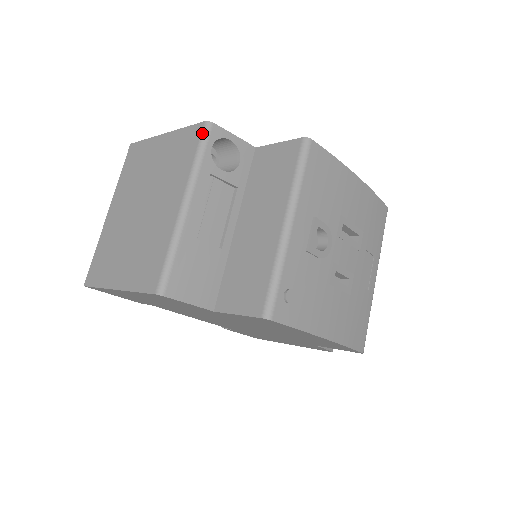
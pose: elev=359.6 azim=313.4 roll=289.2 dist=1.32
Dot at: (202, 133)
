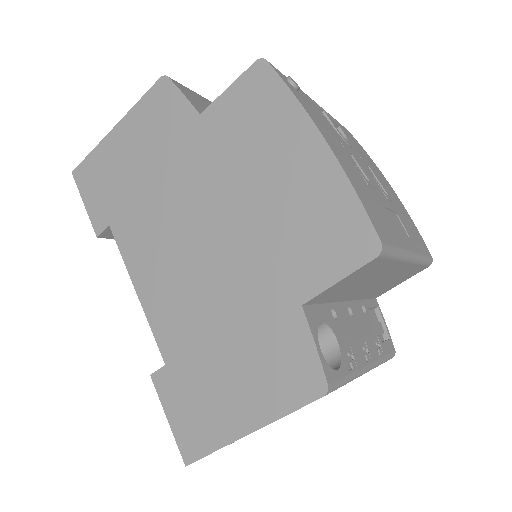
Dot at: occluded
